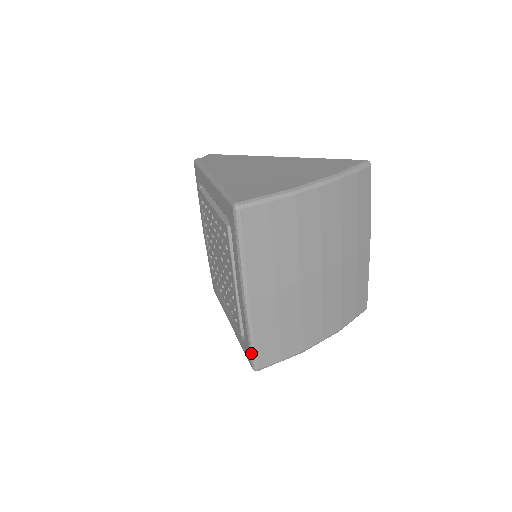
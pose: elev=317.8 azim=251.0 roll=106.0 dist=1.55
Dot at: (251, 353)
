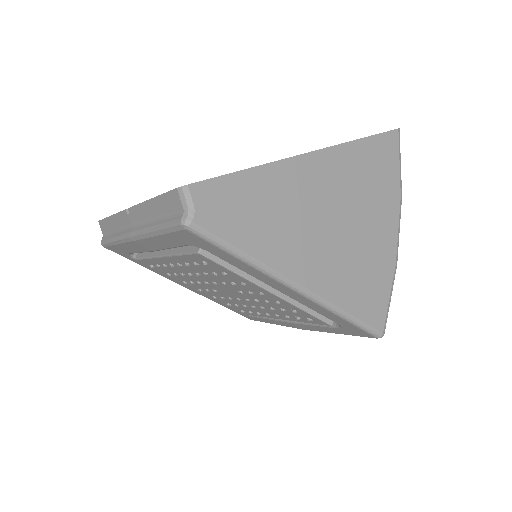
Dot at: occluded
